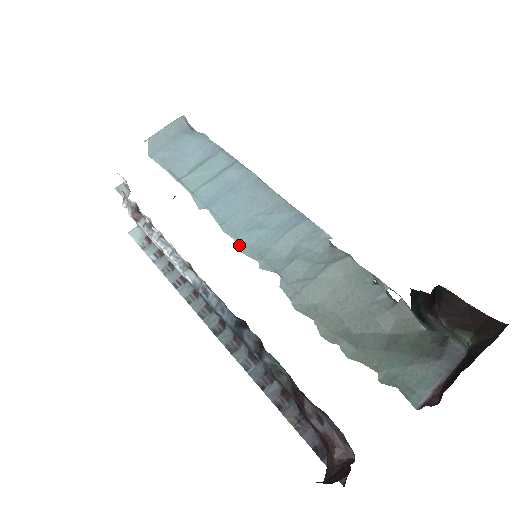
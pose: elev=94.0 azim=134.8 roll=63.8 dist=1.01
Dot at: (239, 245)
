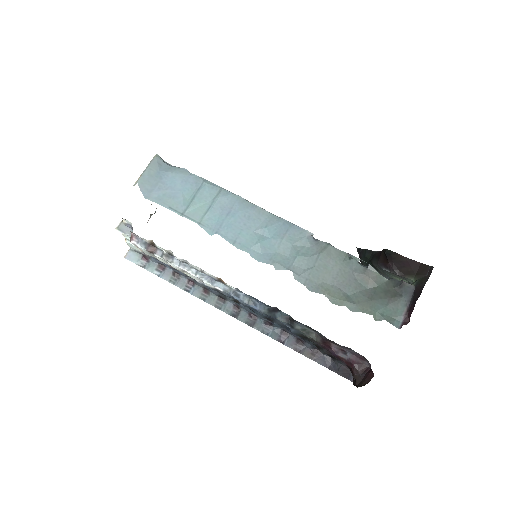
Dot at: (254, 256)
